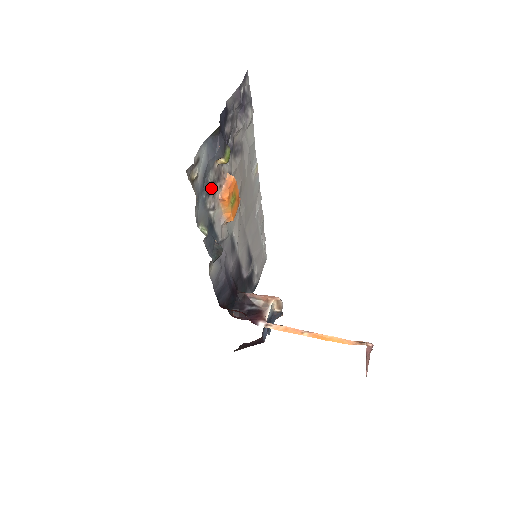
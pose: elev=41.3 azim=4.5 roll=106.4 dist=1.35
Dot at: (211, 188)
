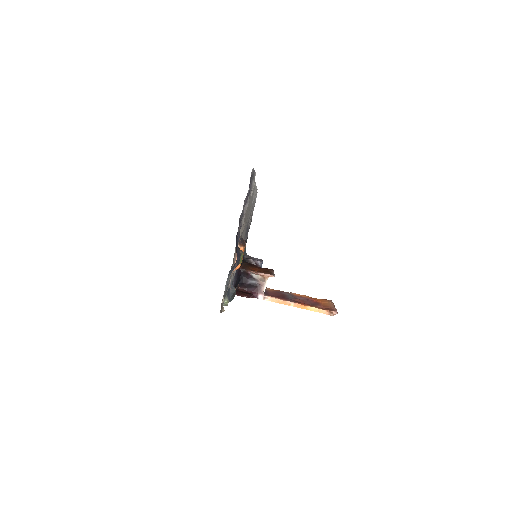
Dot at: occluded
